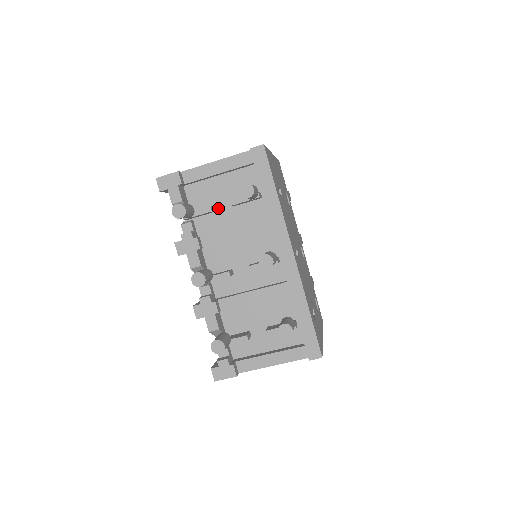
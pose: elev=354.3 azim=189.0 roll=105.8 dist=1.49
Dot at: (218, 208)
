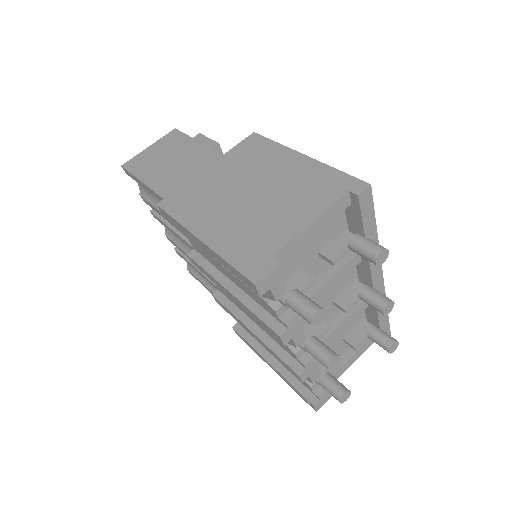
Dot at: (304, 267)
